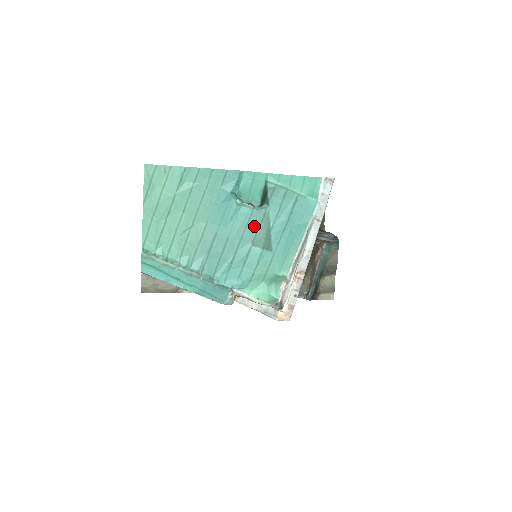
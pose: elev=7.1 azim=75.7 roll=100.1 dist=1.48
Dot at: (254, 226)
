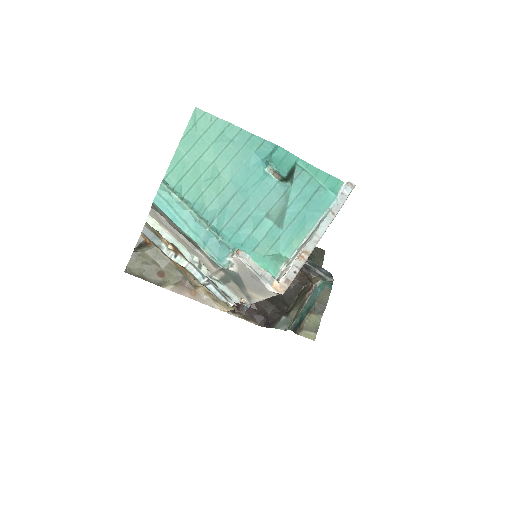
Dot at: (273, 199)
